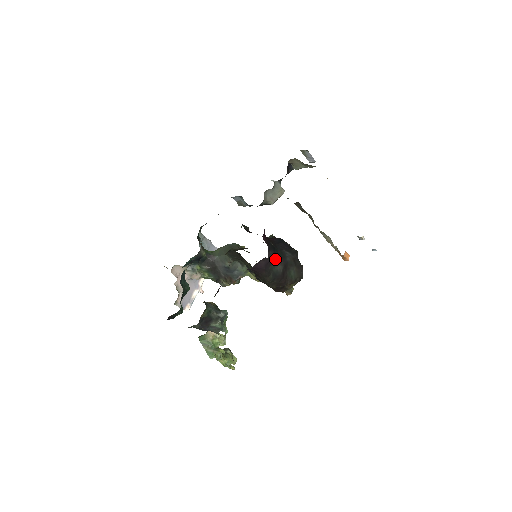
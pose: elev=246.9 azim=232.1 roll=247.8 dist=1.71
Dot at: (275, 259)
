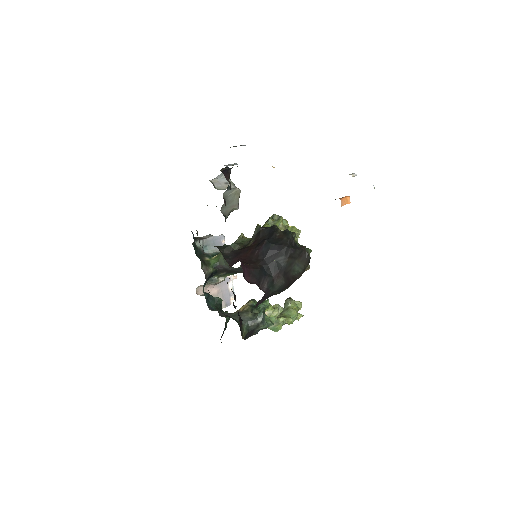
Dot at: (270, 282)
